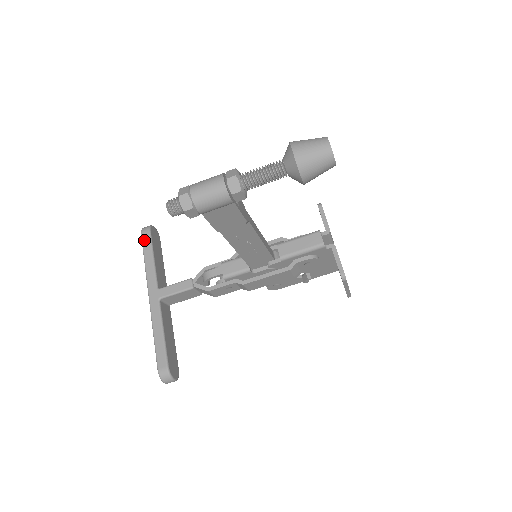
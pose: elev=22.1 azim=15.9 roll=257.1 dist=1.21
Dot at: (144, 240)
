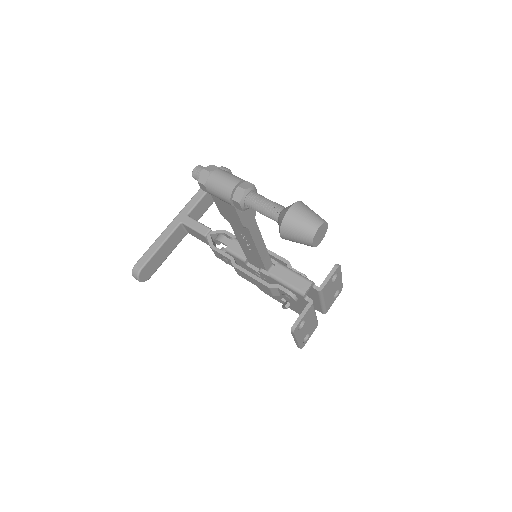
Dot at: occluded
